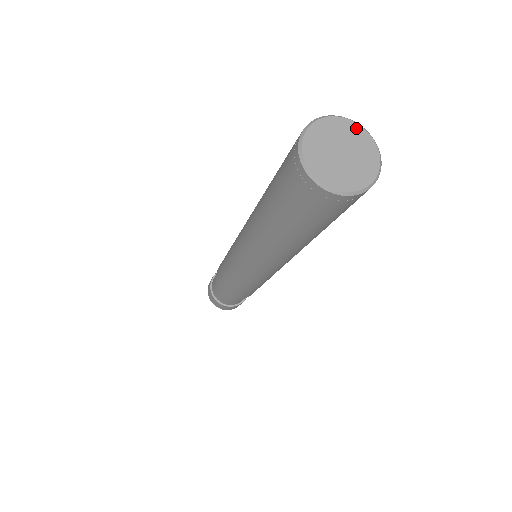
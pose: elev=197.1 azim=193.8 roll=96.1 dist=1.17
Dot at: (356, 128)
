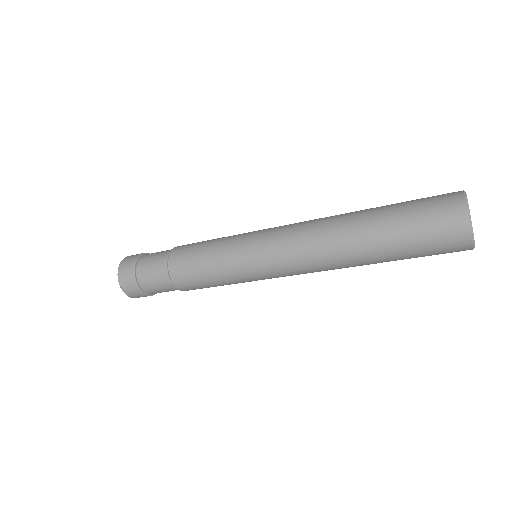
Dot at: occluded
